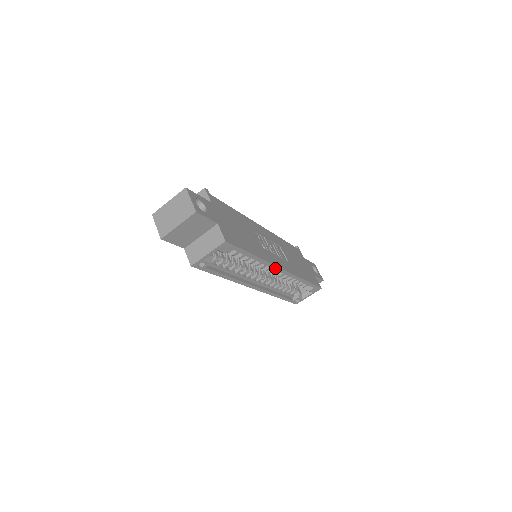
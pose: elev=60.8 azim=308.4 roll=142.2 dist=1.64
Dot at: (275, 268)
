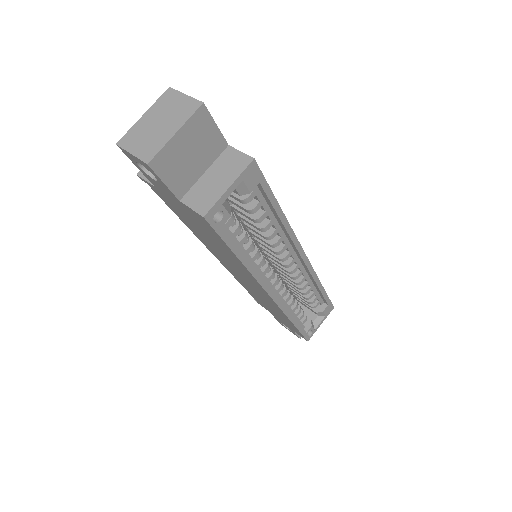
Dot at: (298, 250)
